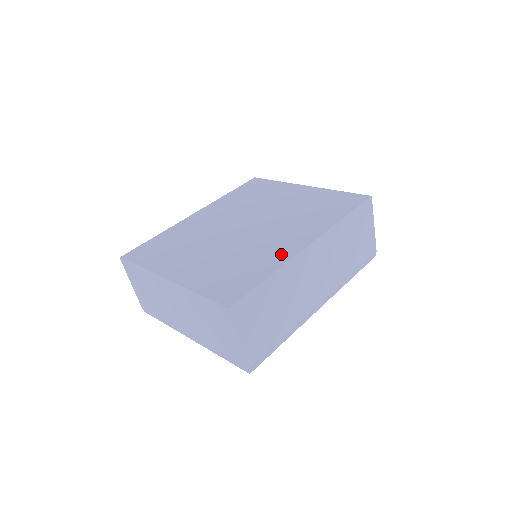
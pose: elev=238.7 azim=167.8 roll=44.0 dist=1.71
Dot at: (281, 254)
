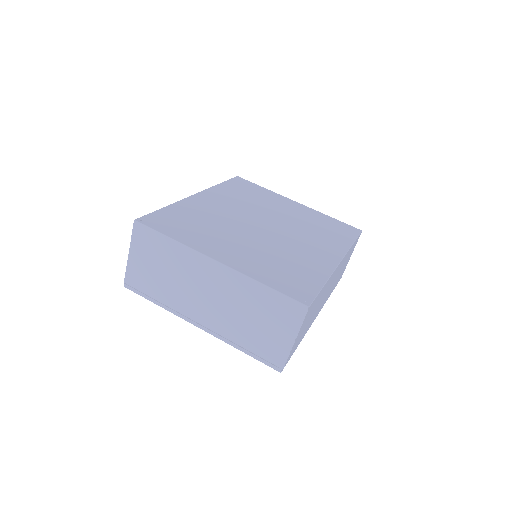
Dot at: (321, 264)
